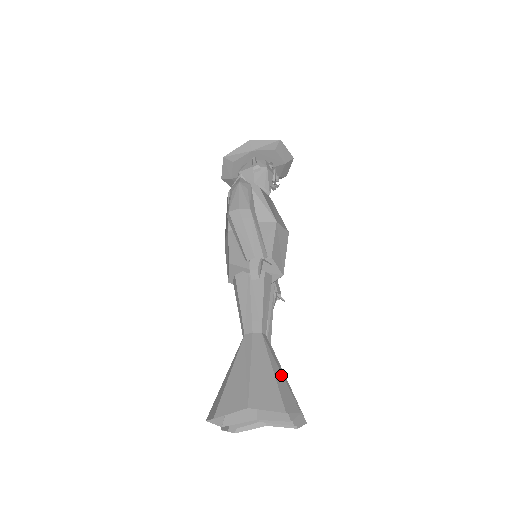
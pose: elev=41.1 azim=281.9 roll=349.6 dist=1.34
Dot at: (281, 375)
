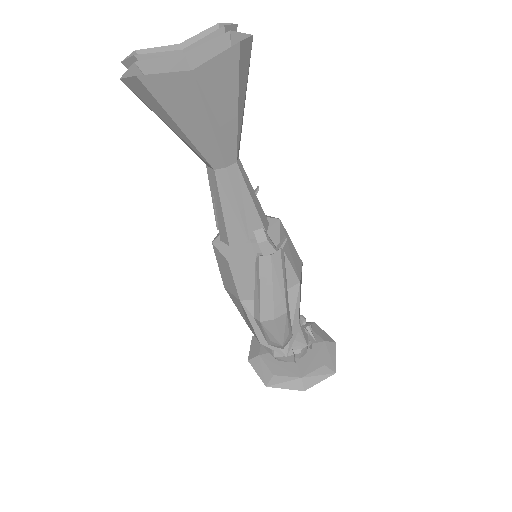
Dot at: occluded
